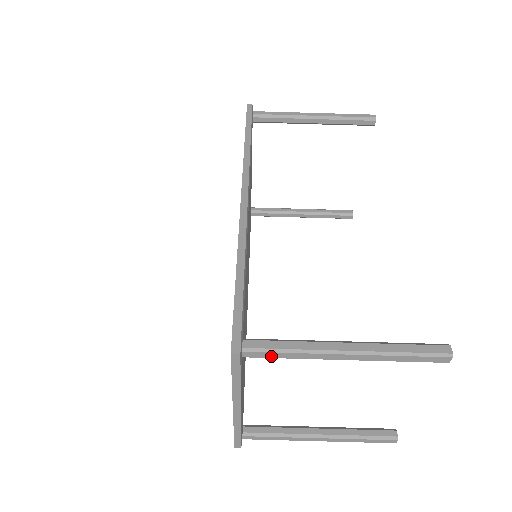
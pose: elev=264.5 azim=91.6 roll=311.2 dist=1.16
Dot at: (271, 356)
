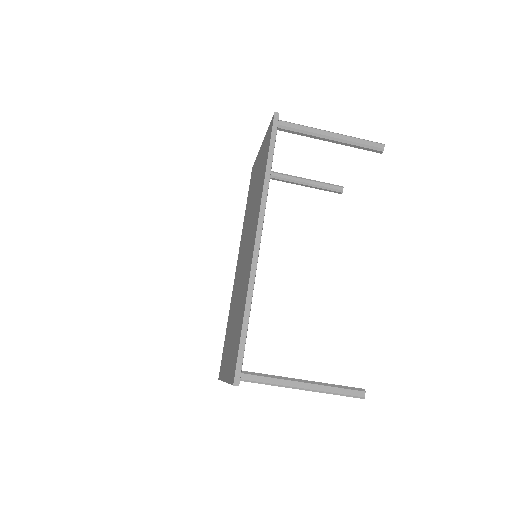
Dot at: occluded
